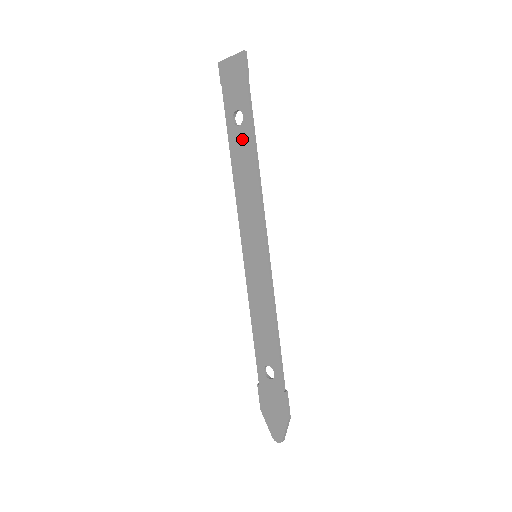
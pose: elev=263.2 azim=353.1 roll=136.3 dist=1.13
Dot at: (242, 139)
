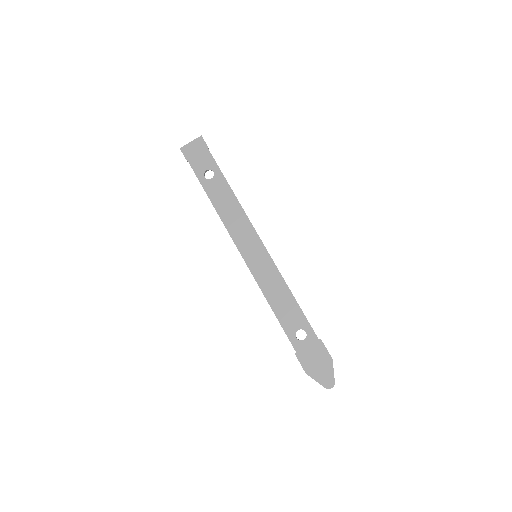
Dot at: (217, 185)
